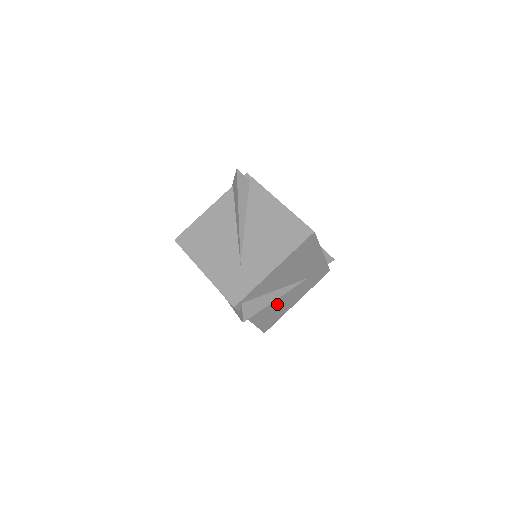
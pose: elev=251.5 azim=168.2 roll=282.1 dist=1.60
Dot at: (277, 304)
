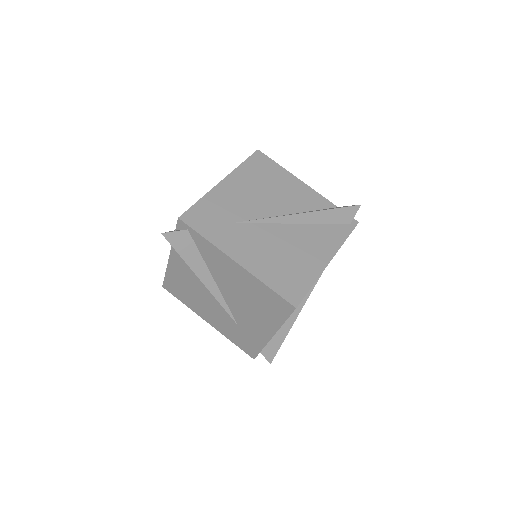
Dot at: occluded
